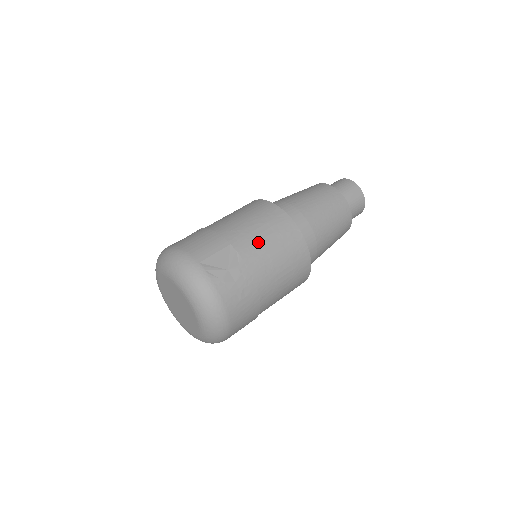
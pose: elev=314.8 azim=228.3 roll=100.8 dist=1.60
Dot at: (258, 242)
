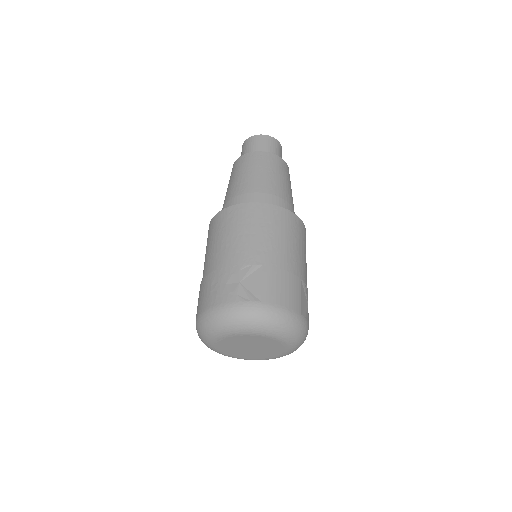
Dot at: (304, 263)
